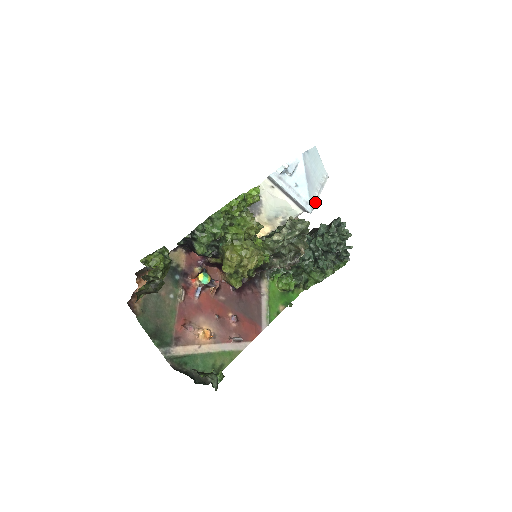
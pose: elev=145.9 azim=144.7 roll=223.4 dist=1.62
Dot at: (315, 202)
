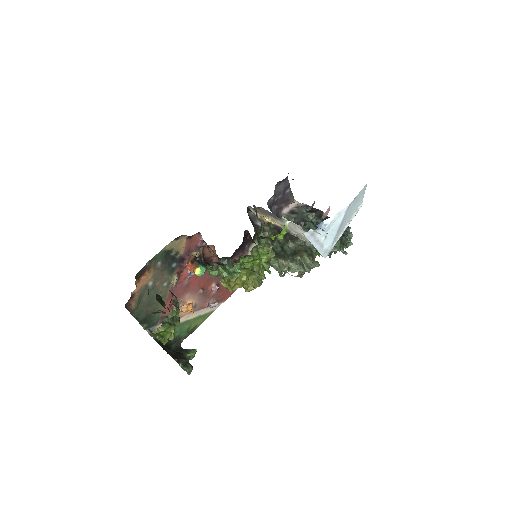
Dot at: occluded
